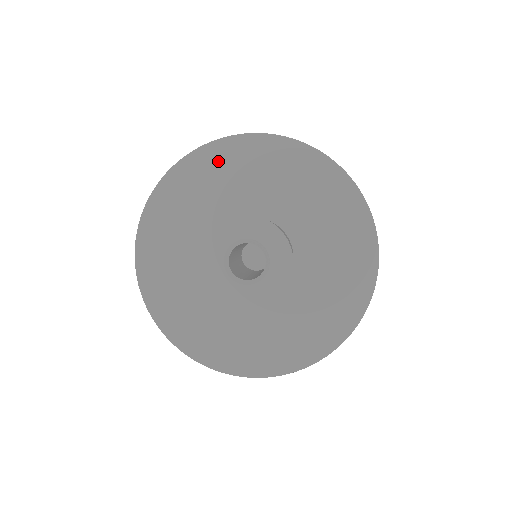
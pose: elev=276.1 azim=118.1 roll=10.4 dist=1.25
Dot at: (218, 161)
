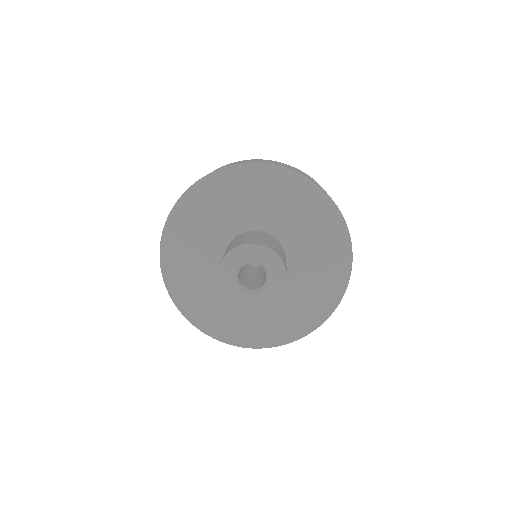
Dot at: (189, 213)
